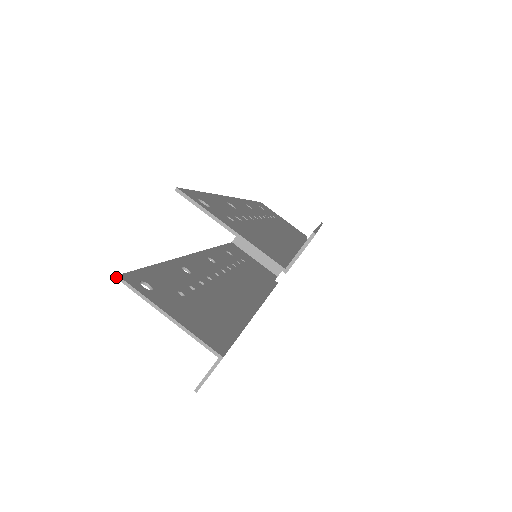
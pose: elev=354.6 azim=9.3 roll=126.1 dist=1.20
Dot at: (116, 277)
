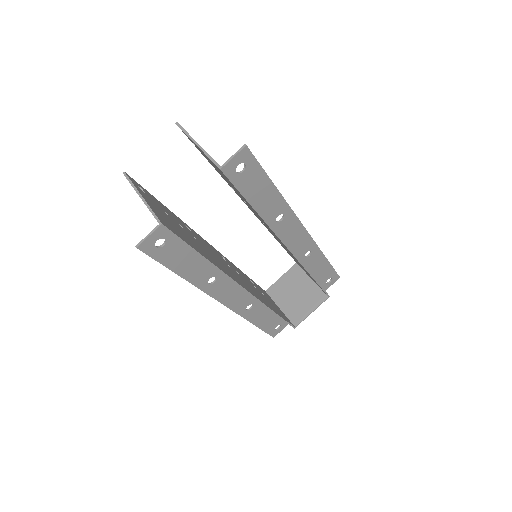
Dot at: (123, 173)
